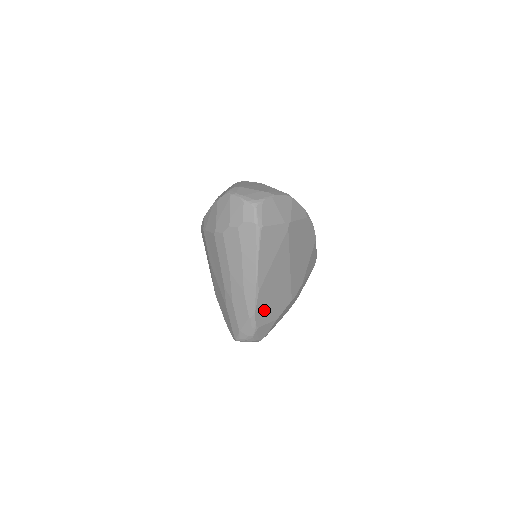
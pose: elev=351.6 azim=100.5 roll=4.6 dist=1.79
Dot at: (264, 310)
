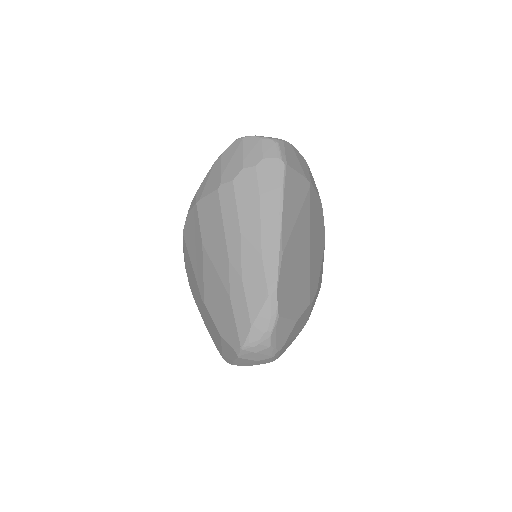
Dot at: (286, 292)
